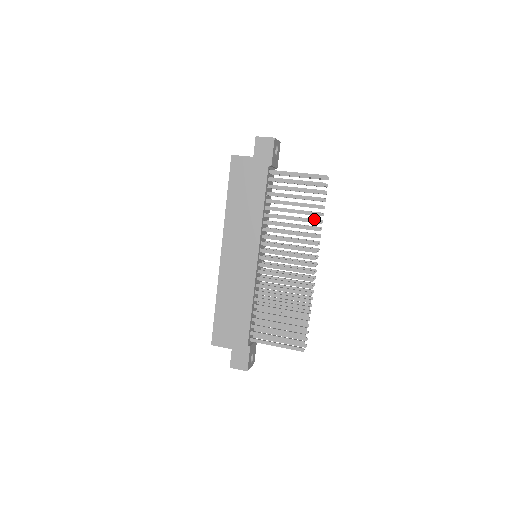
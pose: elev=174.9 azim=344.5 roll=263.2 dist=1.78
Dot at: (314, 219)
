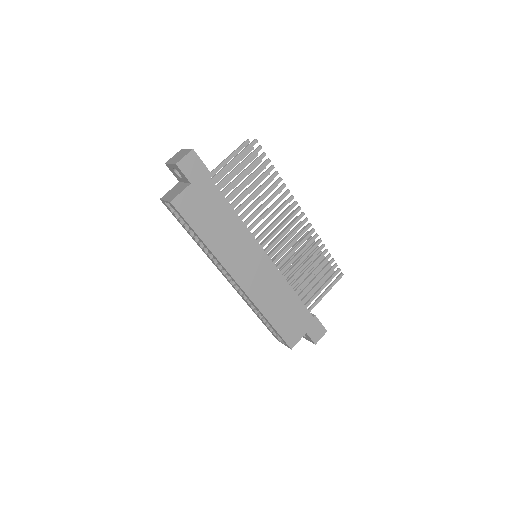
Dot at: (276, 182)
